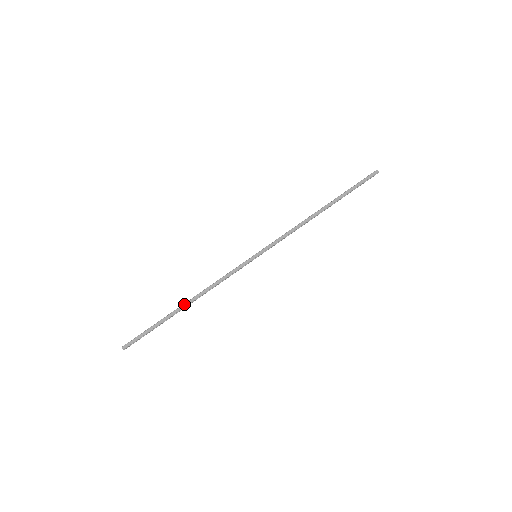
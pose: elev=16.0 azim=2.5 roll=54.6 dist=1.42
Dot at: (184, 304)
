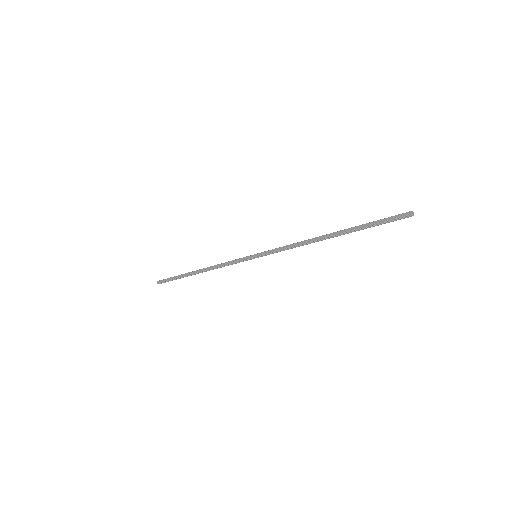
Dot at: (197, 270)
